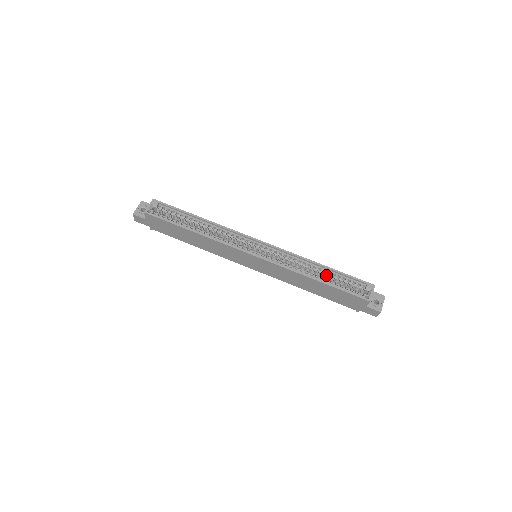
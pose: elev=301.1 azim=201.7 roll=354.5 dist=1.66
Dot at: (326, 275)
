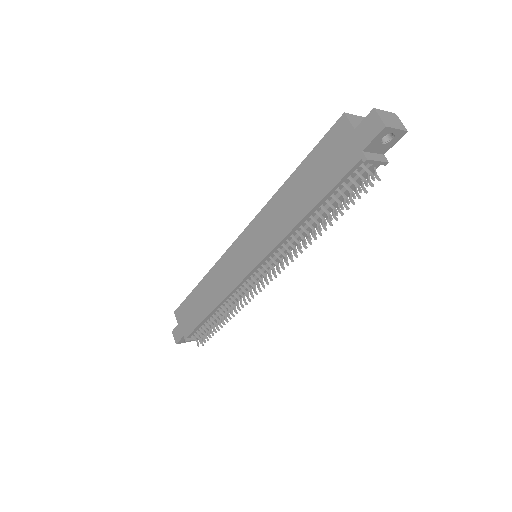
Dot at: occluded
